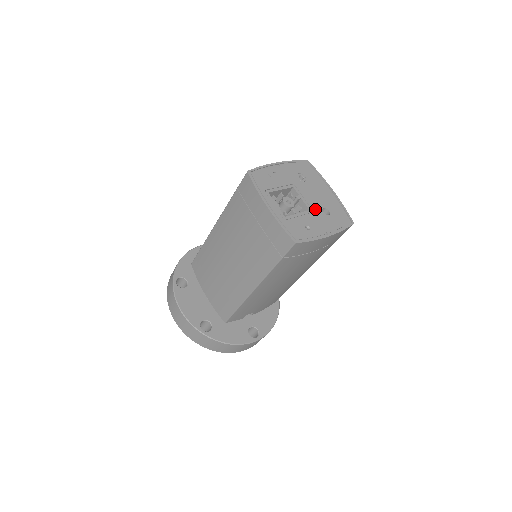
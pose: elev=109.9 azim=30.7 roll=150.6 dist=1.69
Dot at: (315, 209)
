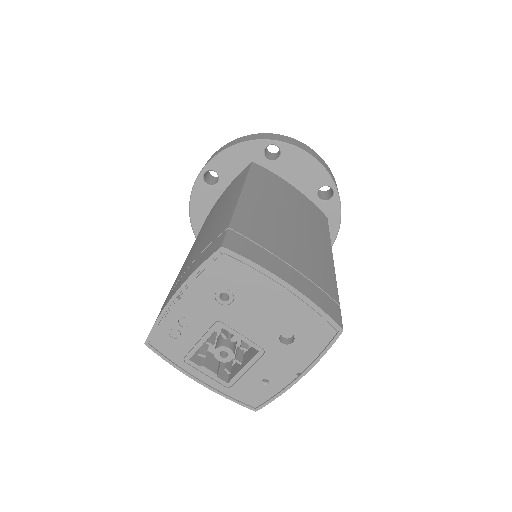
Dot at: (267, 345)
